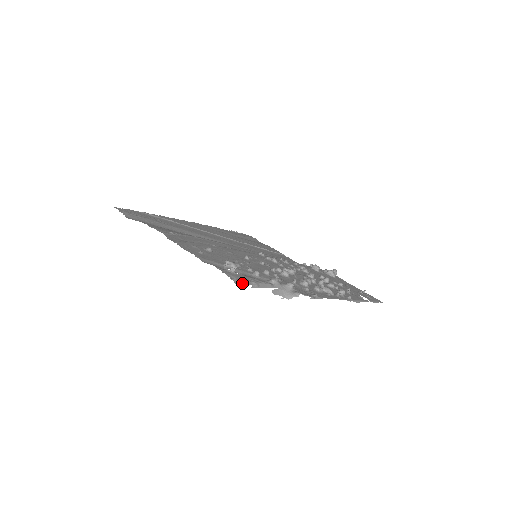
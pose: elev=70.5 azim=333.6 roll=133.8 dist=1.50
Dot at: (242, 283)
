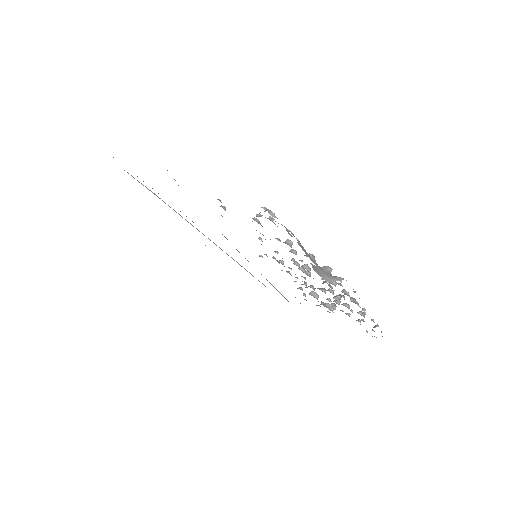
Dot at: (289, 230)
